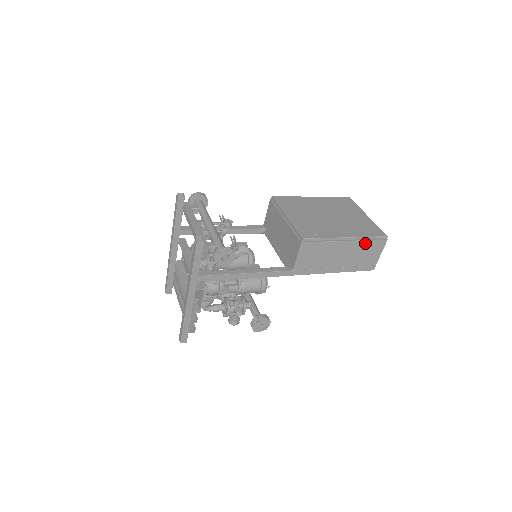
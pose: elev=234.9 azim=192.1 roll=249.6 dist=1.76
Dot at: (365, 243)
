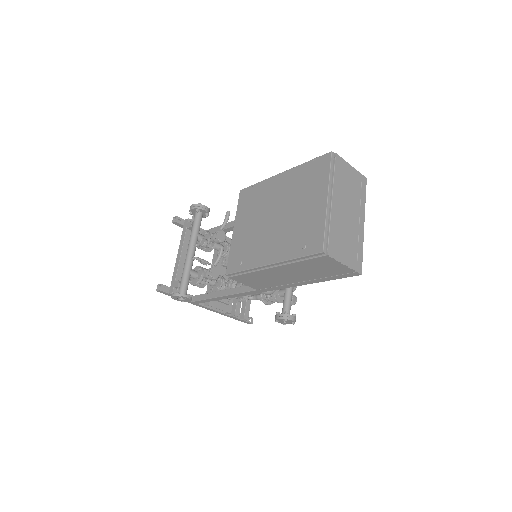
Dot at: (300, 263)
